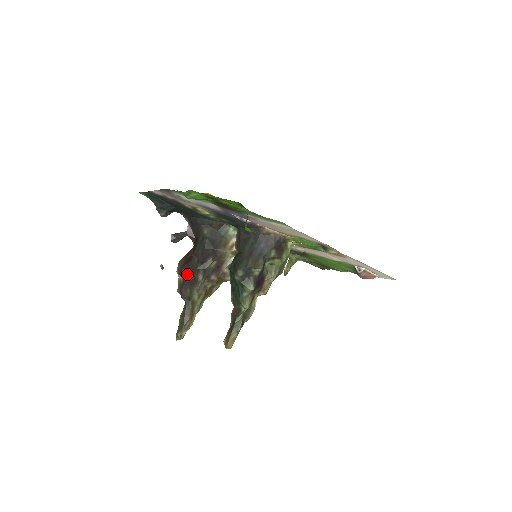
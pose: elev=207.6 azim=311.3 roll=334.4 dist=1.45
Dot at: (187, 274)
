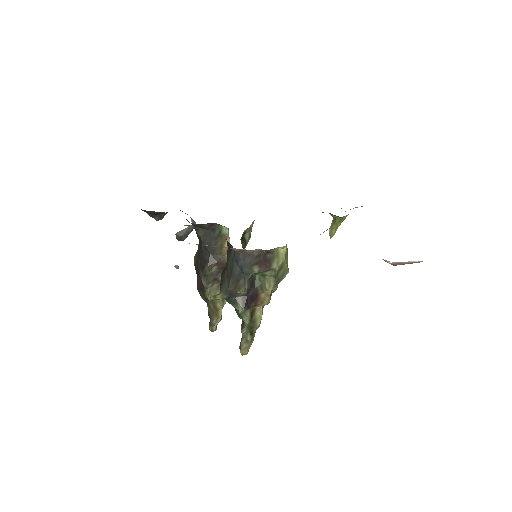
Dot at: (198, 275)
